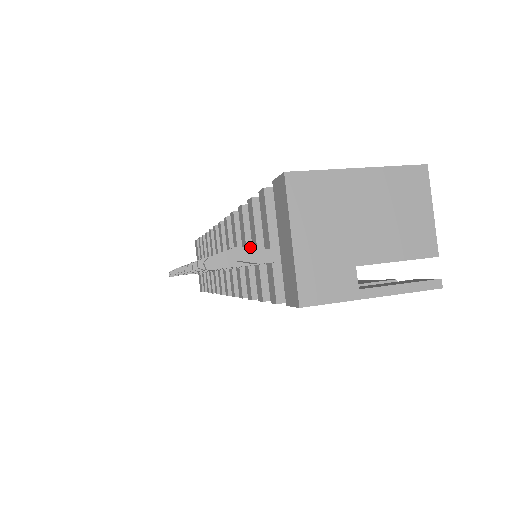
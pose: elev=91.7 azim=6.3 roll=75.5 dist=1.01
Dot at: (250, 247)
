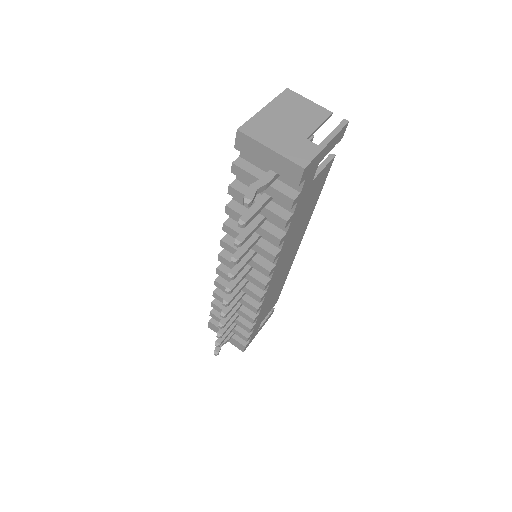
Dot at: occluded
